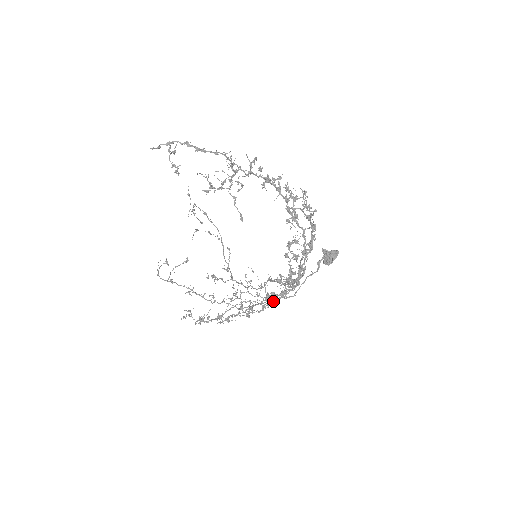
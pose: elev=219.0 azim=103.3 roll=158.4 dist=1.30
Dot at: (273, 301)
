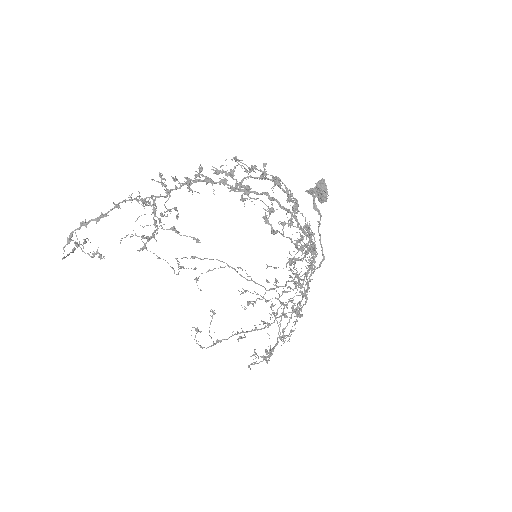
Dot at: (308, 282)
